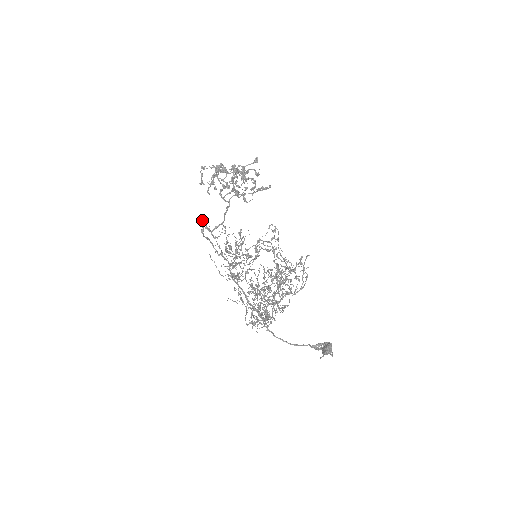
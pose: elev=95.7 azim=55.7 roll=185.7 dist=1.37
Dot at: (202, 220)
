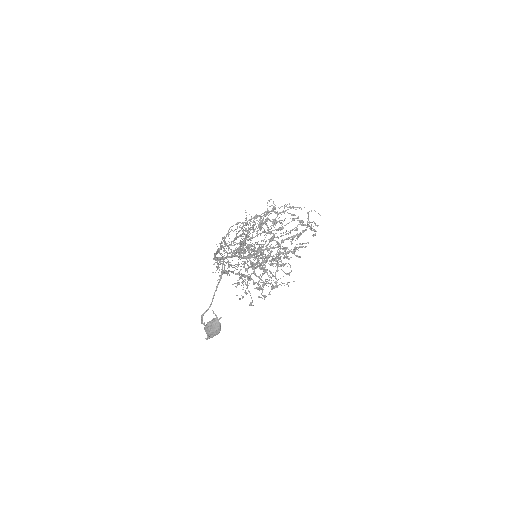
Dot at: occluded
